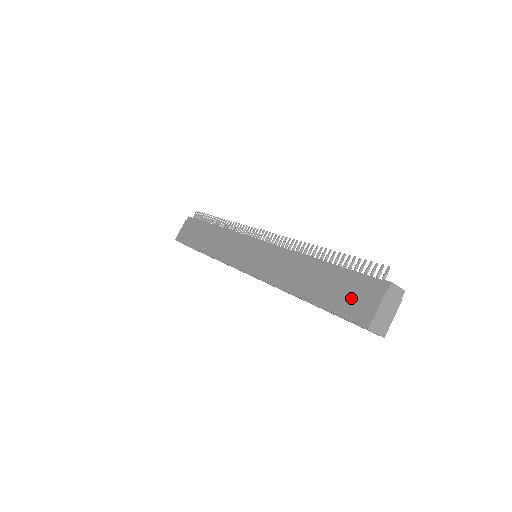
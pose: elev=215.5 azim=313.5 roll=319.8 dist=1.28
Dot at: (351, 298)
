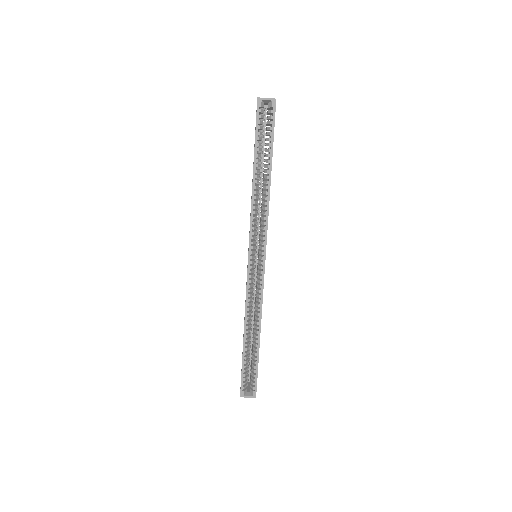
Dot at: occluded
